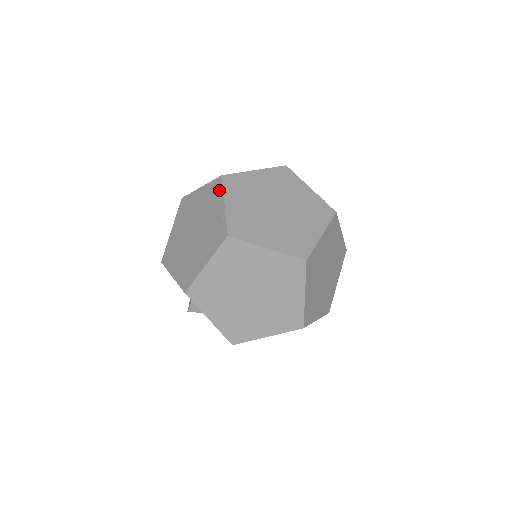
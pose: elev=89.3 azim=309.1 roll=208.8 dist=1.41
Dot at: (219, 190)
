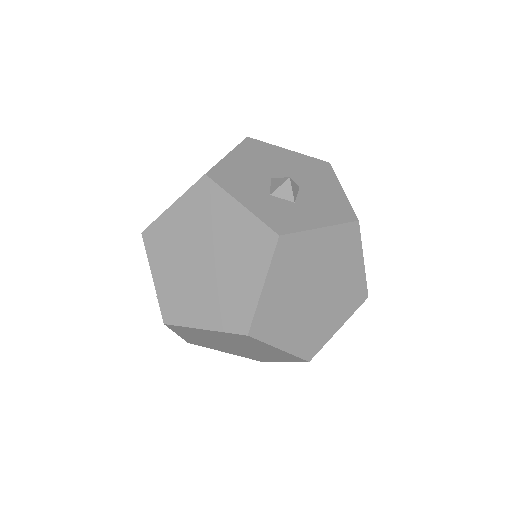
Dot at: (147, 252)
